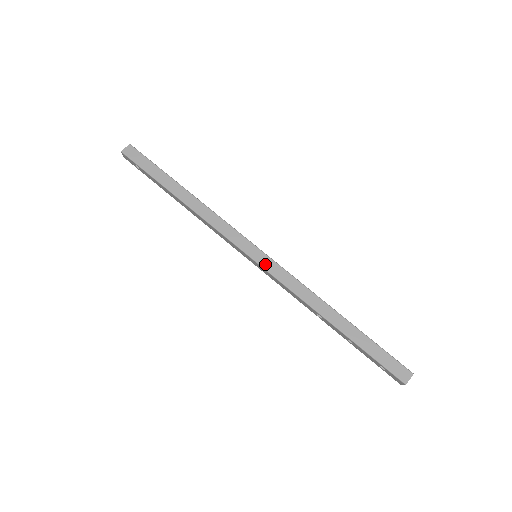
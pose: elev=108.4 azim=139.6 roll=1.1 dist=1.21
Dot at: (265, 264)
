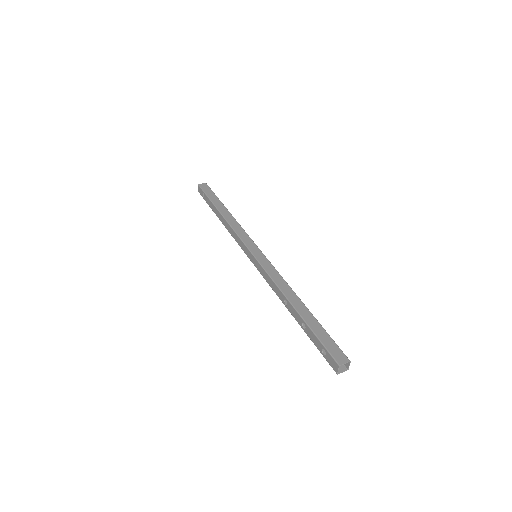
Dot at: (260, 258)
